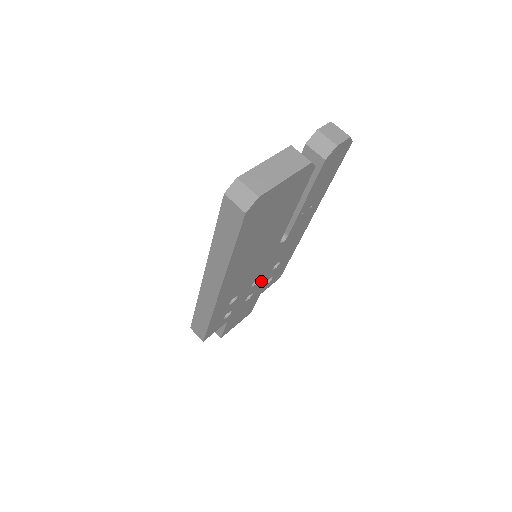
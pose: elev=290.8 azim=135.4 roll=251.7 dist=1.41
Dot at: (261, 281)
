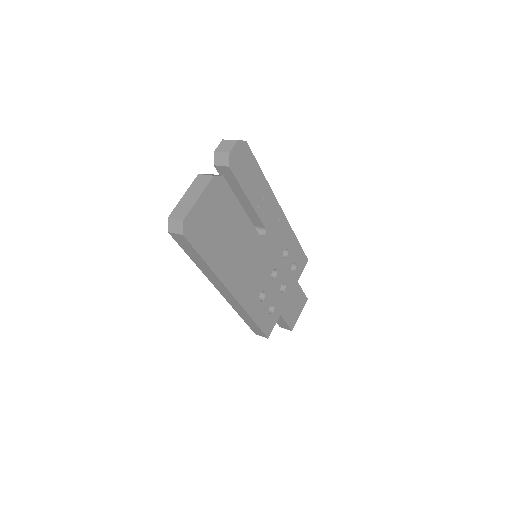
Dot at: (282, 271)
